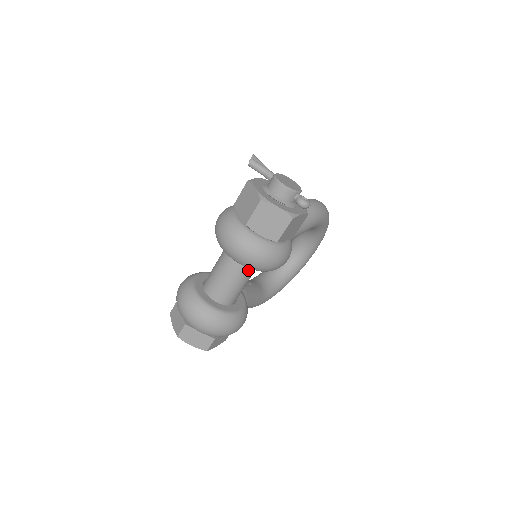
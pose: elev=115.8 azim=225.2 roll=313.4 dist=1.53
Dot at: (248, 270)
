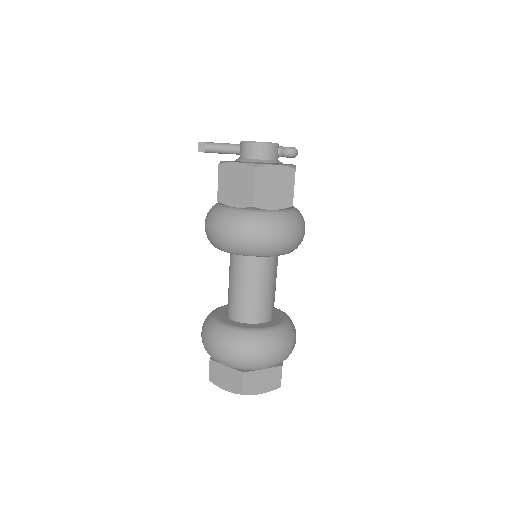
Dot at: (273, 263)
